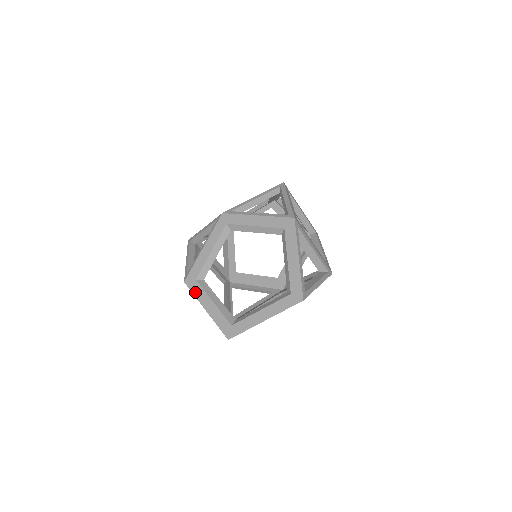
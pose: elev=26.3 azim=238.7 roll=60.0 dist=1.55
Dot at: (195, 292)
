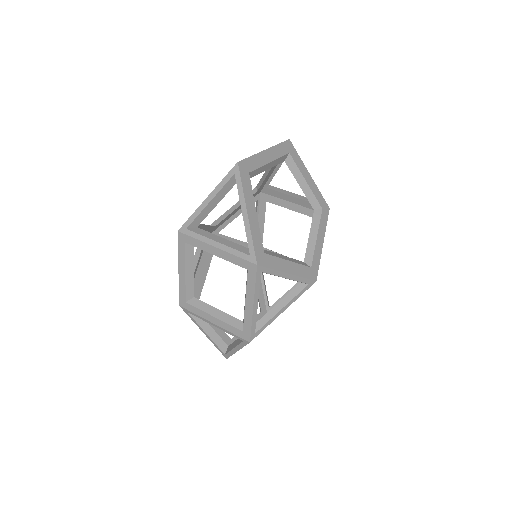
Dot at: (192, 216)
